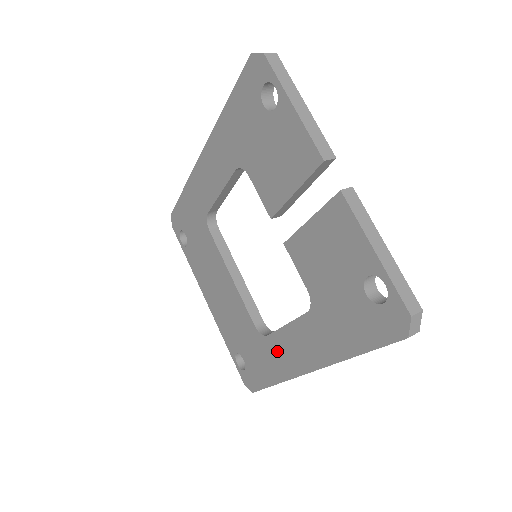
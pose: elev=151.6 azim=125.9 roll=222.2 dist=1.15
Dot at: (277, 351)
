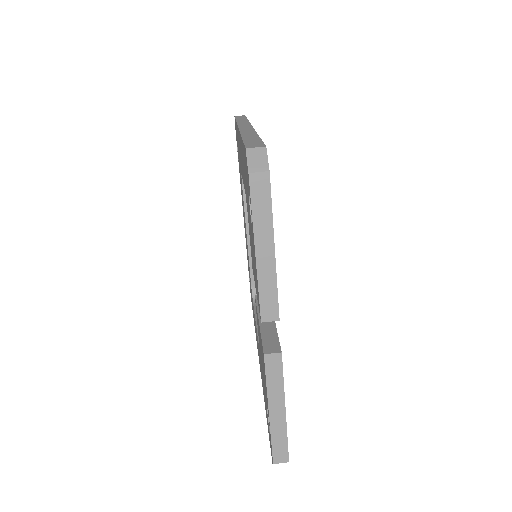
Dot at: occluded
